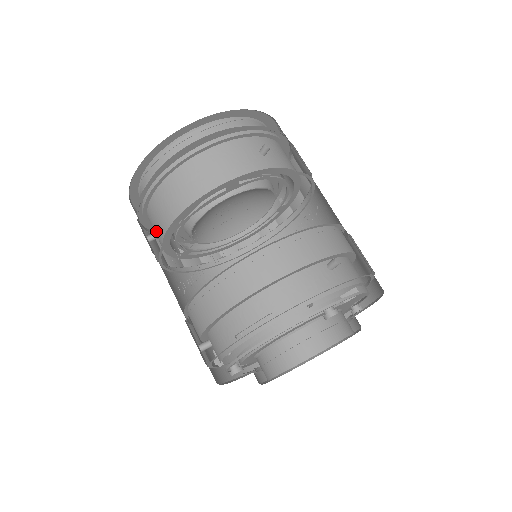
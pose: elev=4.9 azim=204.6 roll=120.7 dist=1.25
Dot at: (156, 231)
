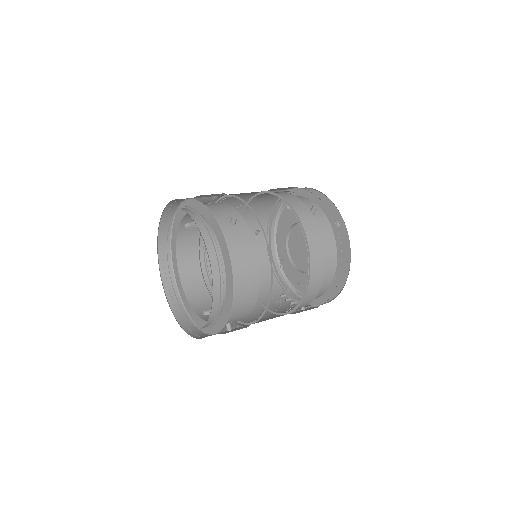
Dot at: occluded
